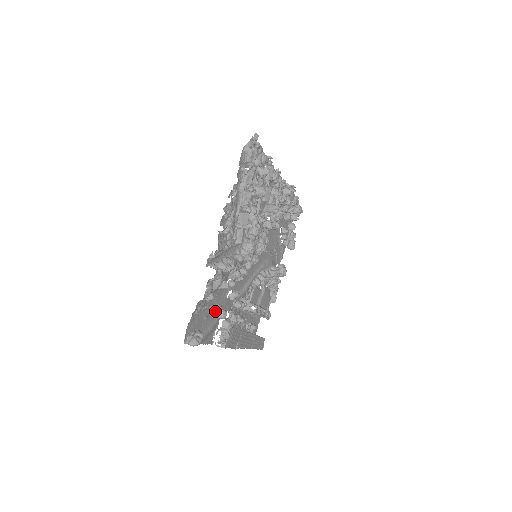
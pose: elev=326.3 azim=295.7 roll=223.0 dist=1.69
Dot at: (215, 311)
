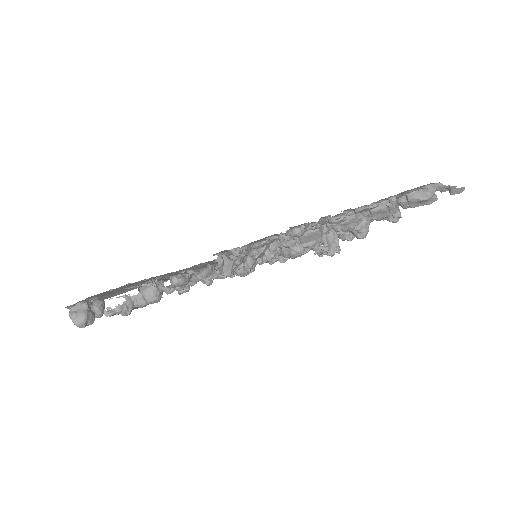
Dot at: (149, 285)
